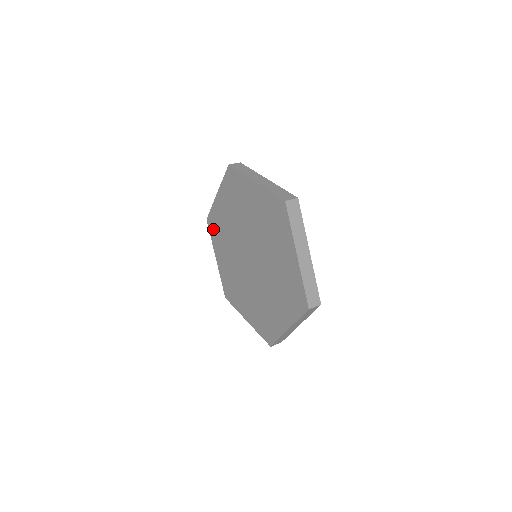
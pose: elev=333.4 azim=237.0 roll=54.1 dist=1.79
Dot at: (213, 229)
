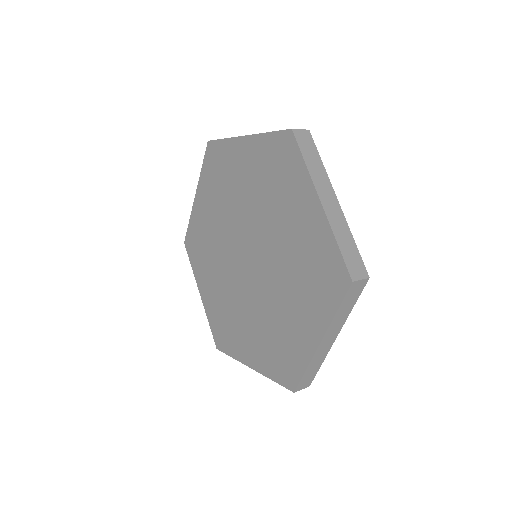
Dot at: (193, 251)
